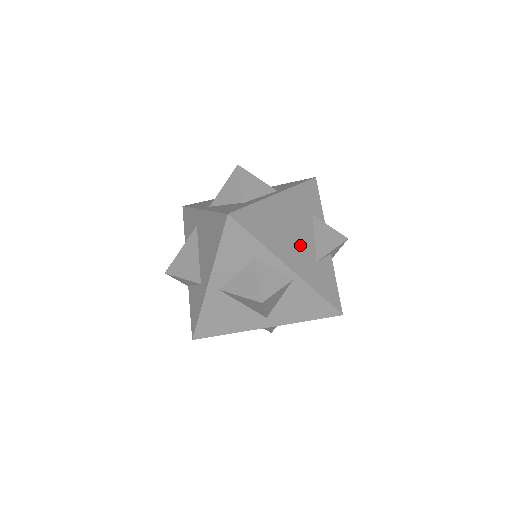
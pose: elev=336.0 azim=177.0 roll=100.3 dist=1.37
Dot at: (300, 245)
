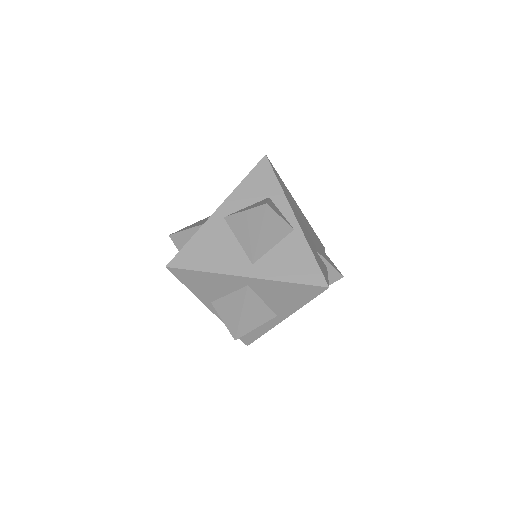
Dot at: (306, 229)
